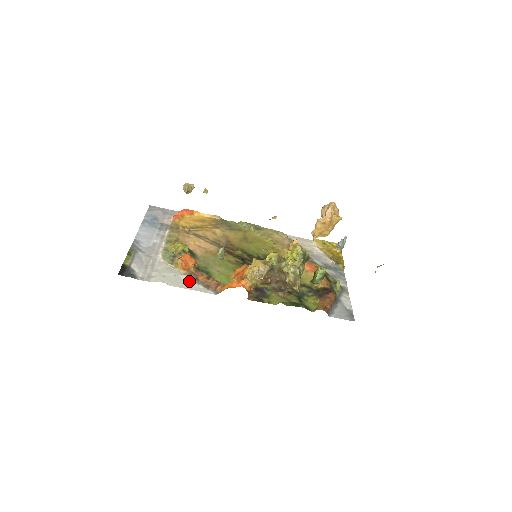
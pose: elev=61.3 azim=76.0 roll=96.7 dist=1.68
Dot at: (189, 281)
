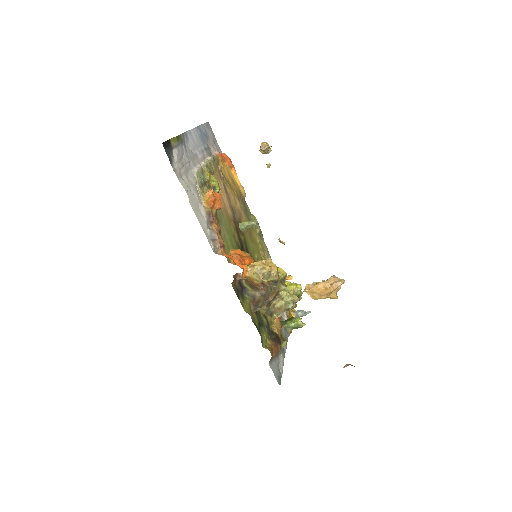
Dot at: (204, 217)
